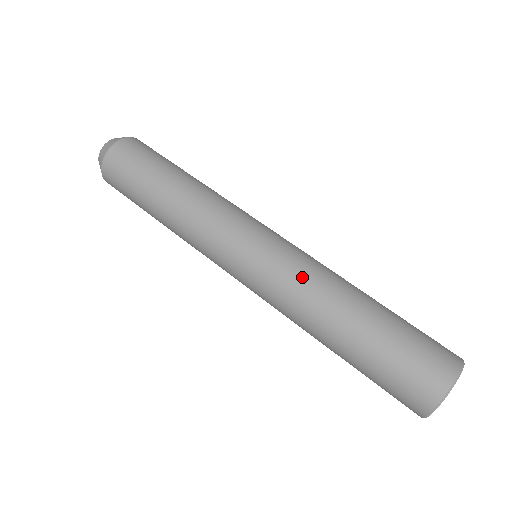
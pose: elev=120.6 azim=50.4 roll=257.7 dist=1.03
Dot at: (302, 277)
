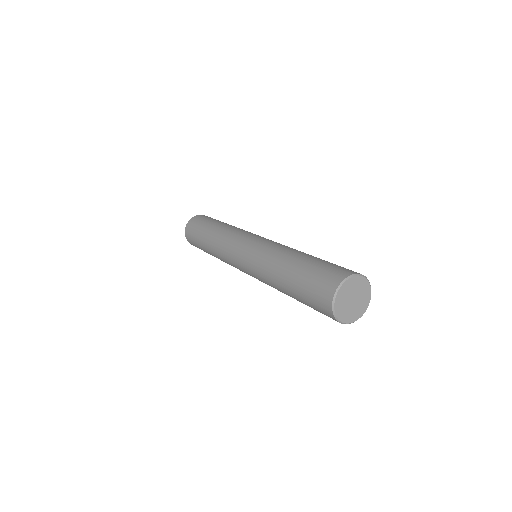
Dot at: (271, 247)
